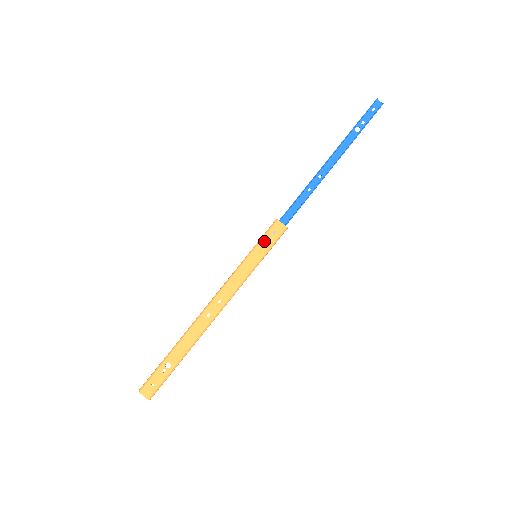
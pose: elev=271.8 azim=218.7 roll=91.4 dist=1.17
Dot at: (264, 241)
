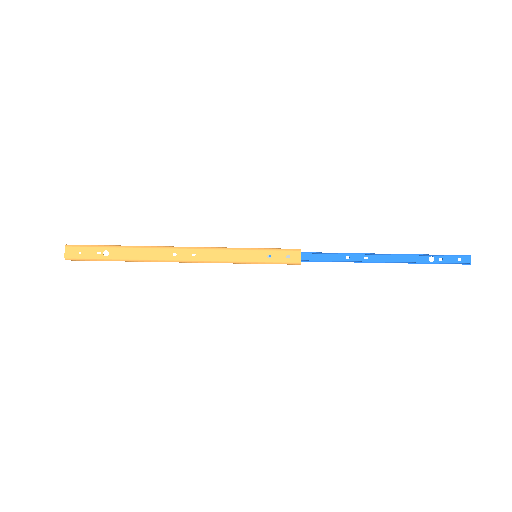
Dot at: (274, 253)
